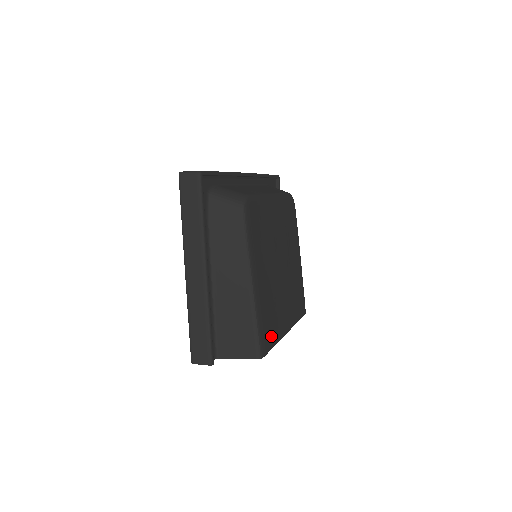
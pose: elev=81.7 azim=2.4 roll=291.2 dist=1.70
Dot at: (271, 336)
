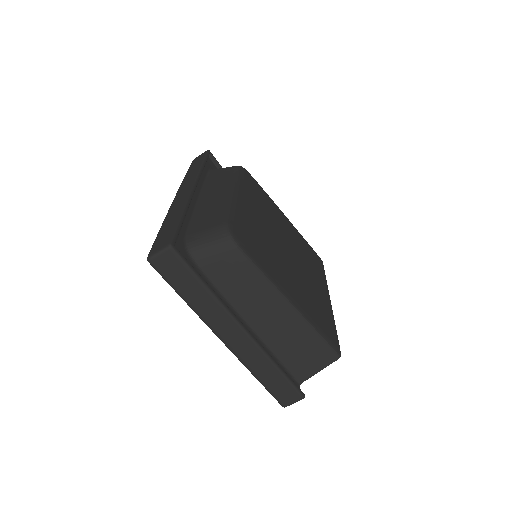
Dot at: (329, 325)
